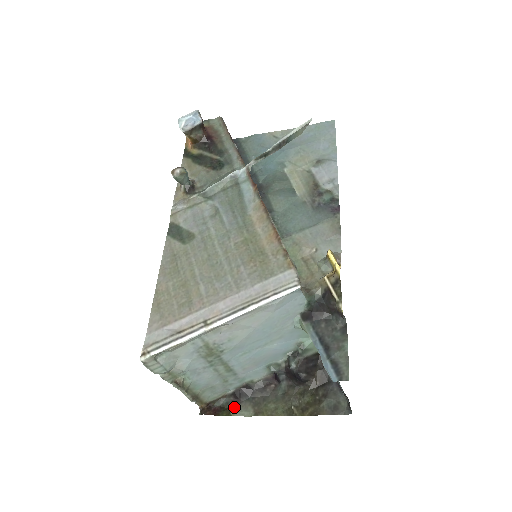
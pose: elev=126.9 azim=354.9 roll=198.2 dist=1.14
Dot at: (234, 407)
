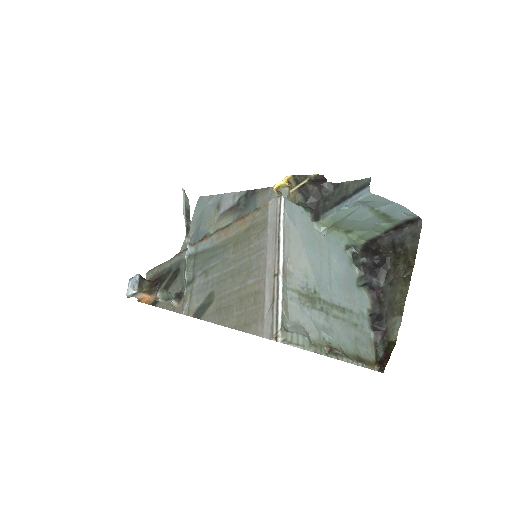
Dot at: (389, 337)
